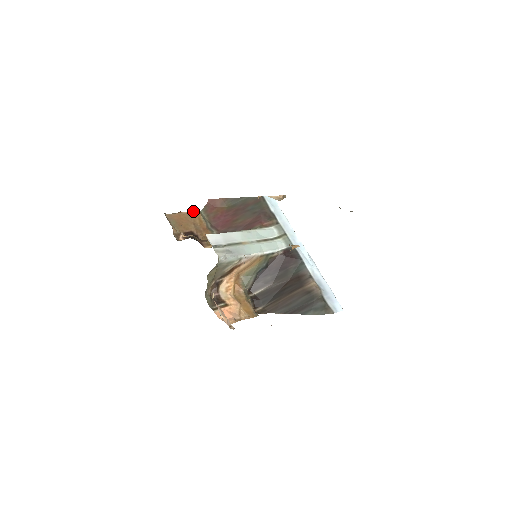
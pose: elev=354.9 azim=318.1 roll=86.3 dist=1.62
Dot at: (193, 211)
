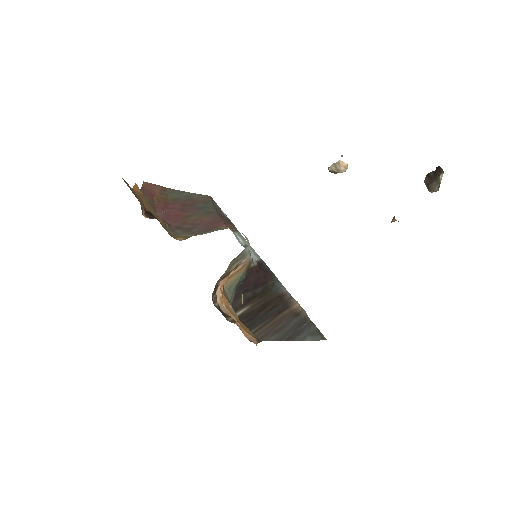
Dot at: (134, 188)
